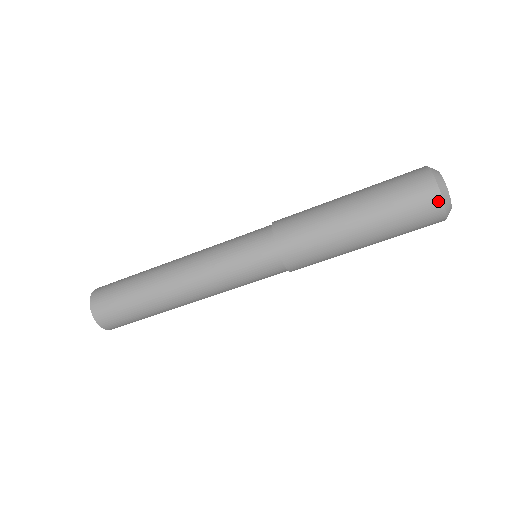
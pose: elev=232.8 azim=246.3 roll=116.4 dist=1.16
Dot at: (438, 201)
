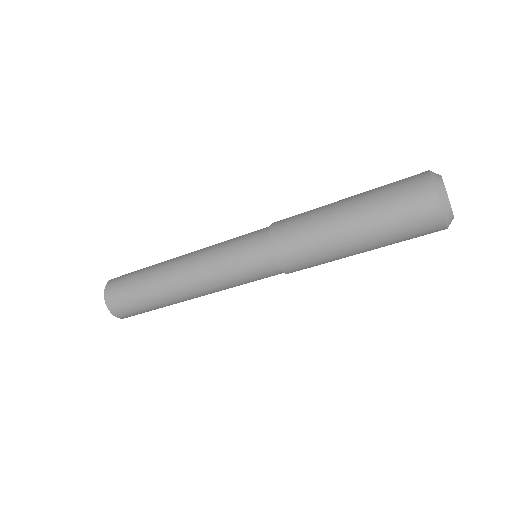
Dot at: (439, 218)
